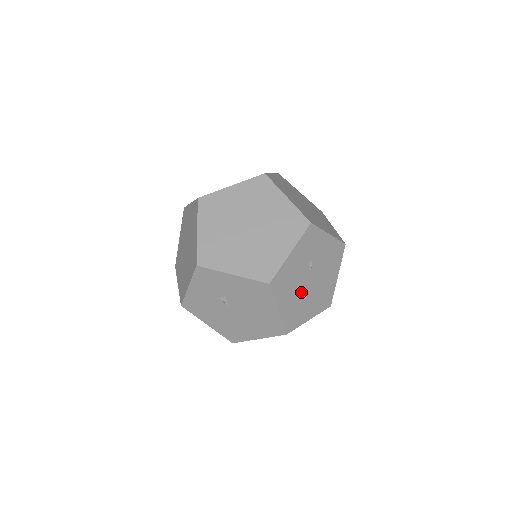
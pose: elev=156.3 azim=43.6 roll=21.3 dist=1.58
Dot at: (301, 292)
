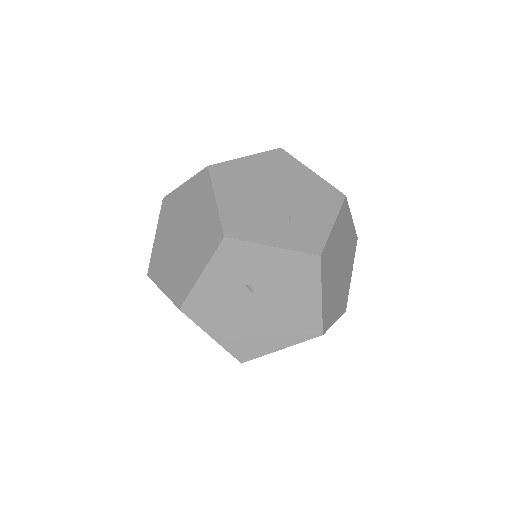
Dot at: (246, 318)
